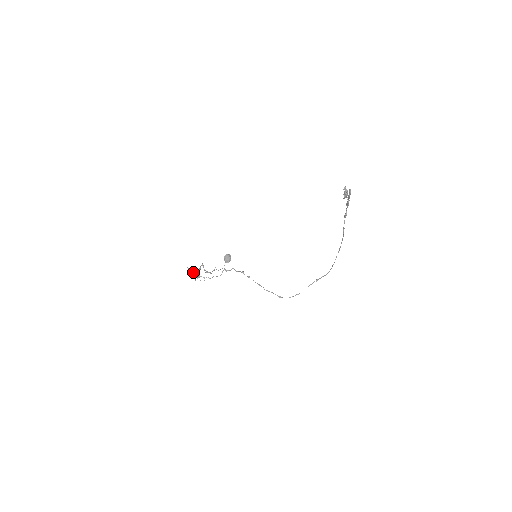
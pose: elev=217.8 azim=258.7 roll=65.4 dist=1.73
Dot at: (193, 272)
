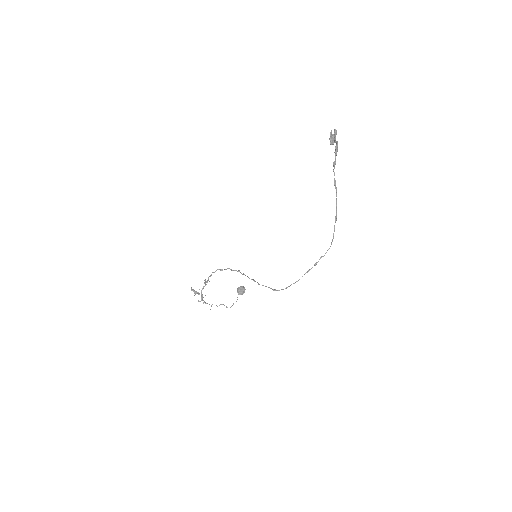
Dot at: (197, 293)
